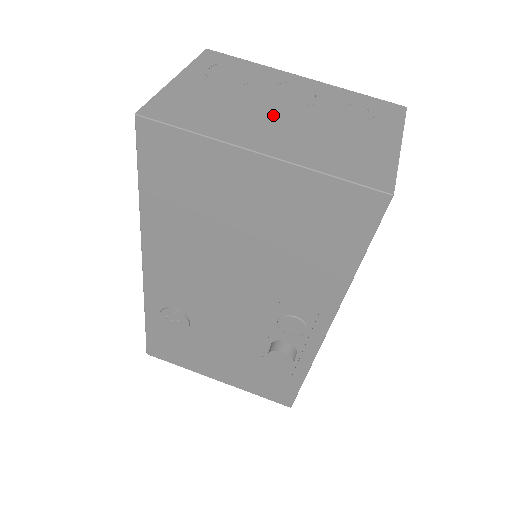
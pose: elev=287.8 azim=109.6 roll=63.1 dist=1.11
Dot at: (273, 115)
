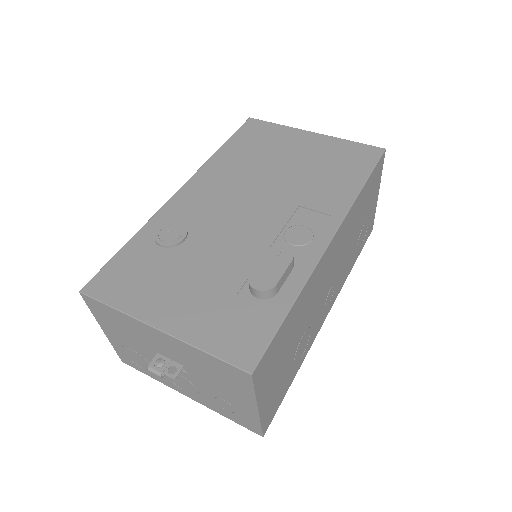
Dot at: occluded
